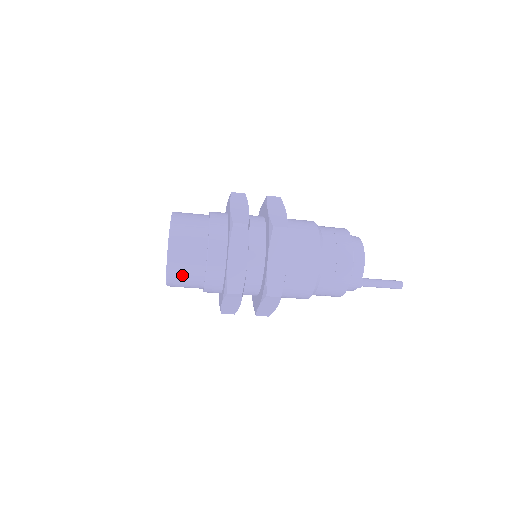
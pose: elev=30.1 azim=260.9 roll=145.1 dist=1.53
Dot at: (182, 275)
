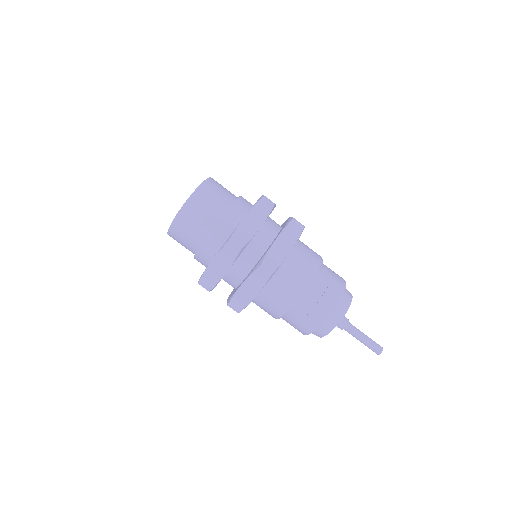
Dot at: (216, 190)
